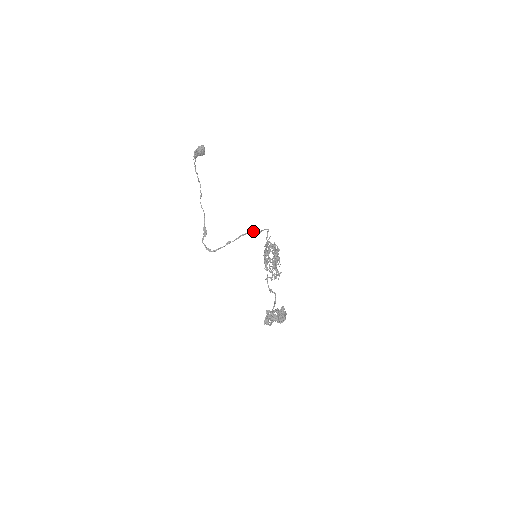
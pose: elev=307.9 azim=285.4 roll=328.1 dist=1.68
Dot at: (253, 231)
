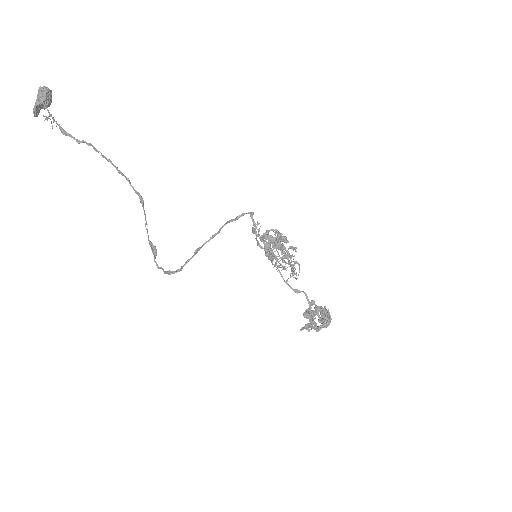
Dot at: (228, 221)
